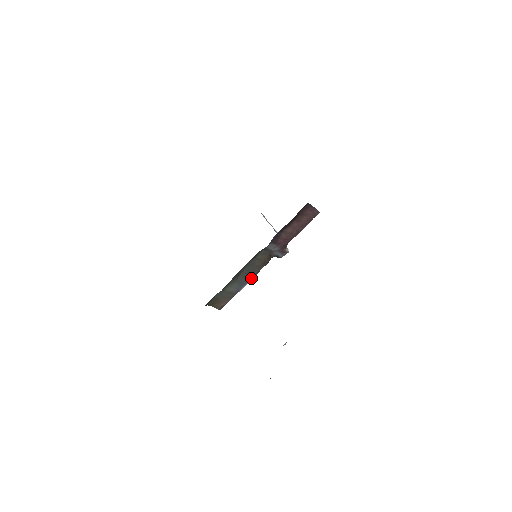
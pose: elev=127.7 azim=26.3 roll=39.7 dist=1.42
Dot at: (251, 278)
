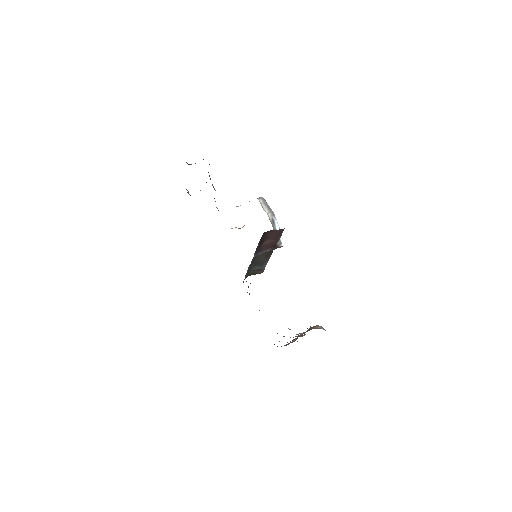
Dot at: (266, 262)
